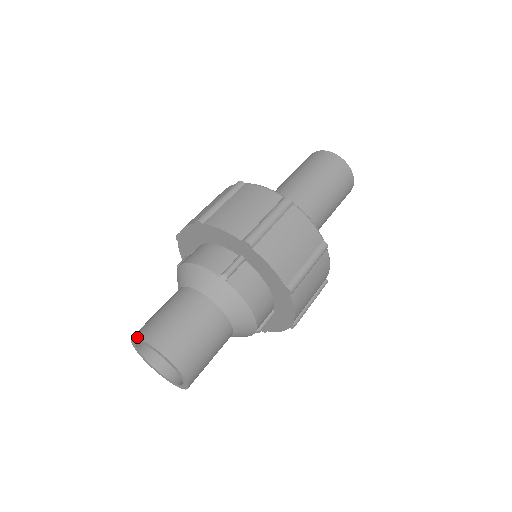
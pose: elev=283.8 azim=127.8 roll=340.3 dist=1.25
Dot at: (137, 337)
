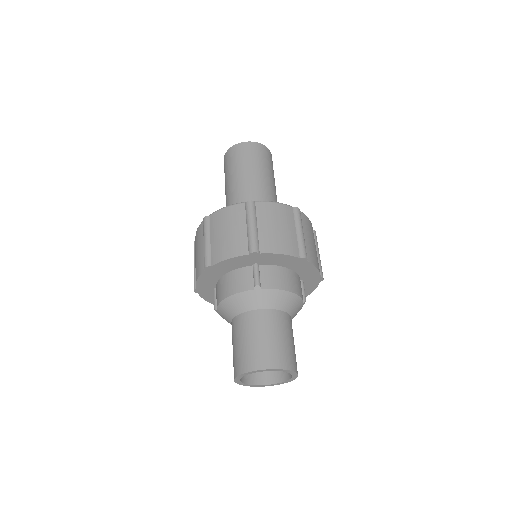
Dot at: (239, 374)
